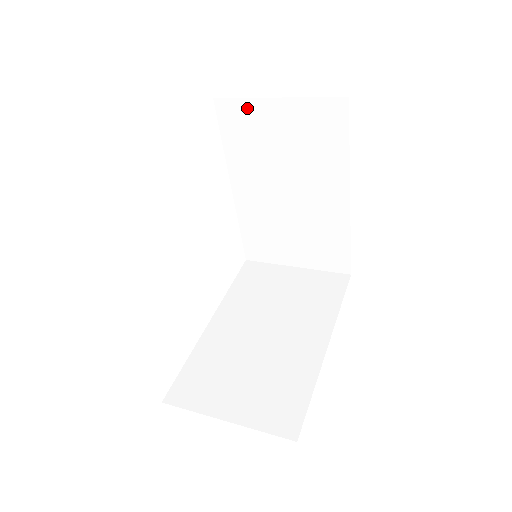
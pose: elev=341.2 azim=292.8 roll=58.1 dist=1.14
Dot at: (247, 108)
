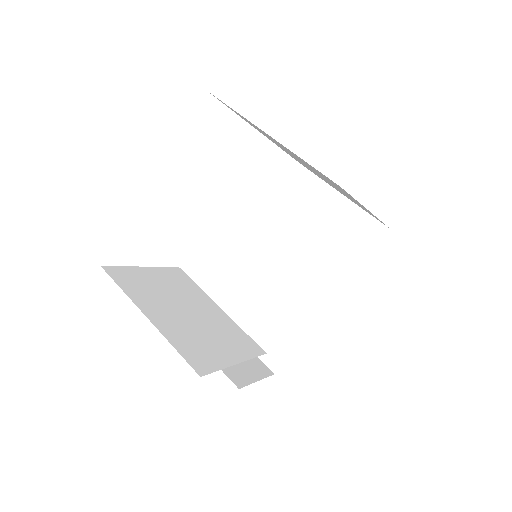
Dot at: occluded
